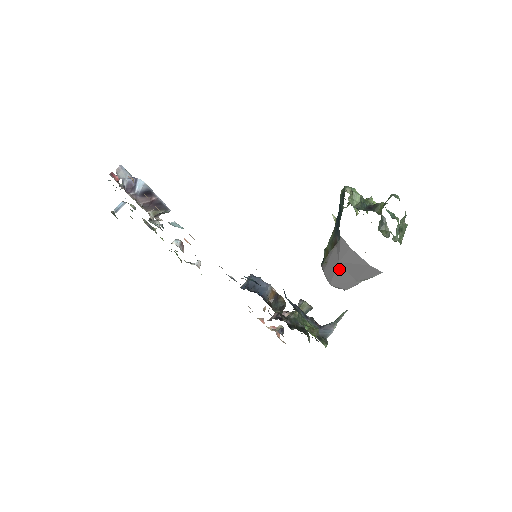
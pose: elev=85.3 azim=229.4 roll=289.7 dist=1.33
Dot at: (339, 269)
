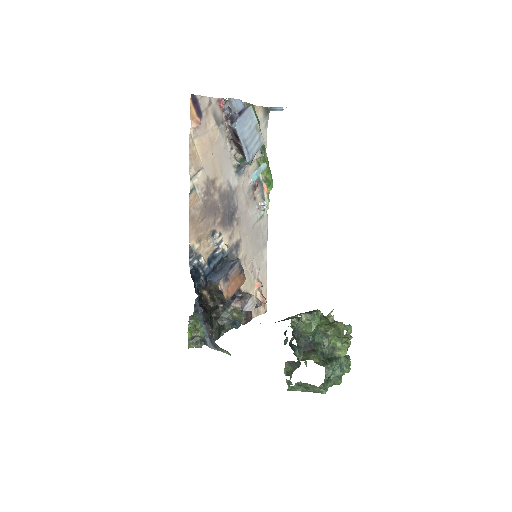
Dot at: occluded
